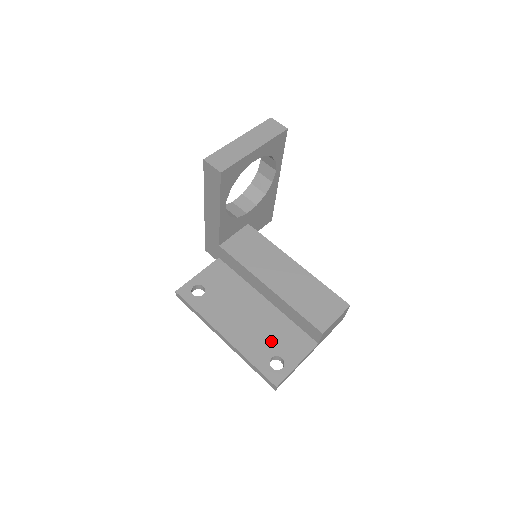
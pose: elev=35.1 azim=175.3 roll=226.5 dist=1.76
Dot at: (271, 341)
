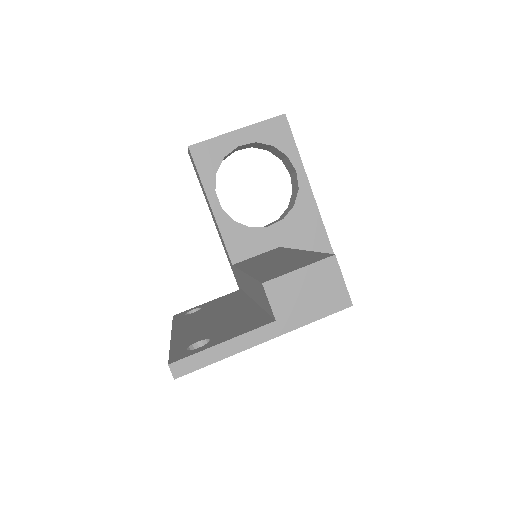
Dot at: (216, 329)
